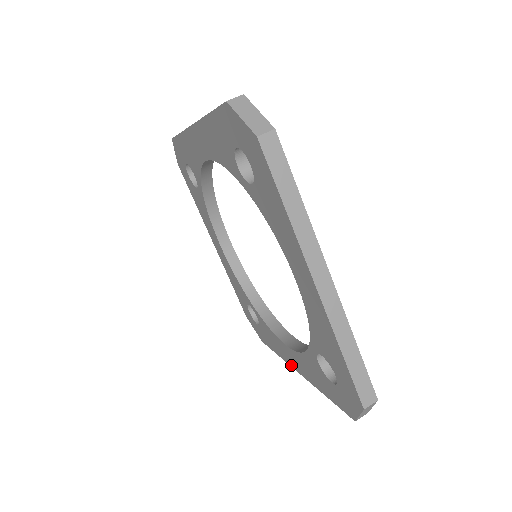
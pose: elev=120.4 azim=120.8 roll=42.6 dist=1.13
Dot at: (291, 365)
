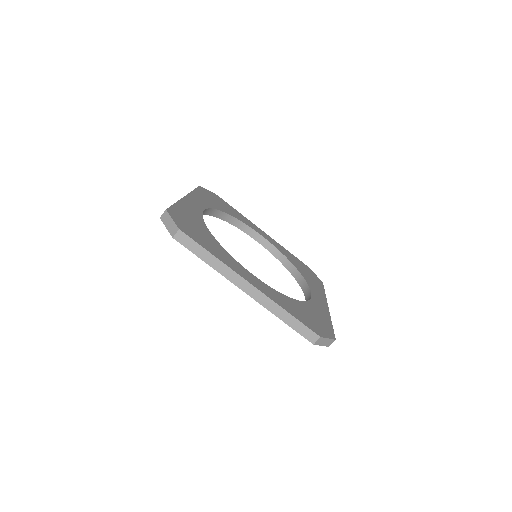
Dot at: occluded
